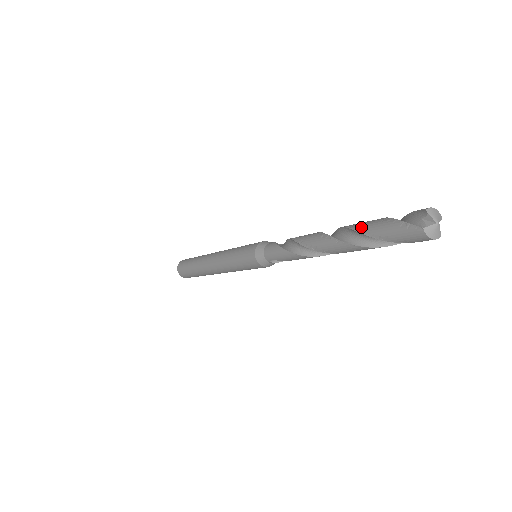
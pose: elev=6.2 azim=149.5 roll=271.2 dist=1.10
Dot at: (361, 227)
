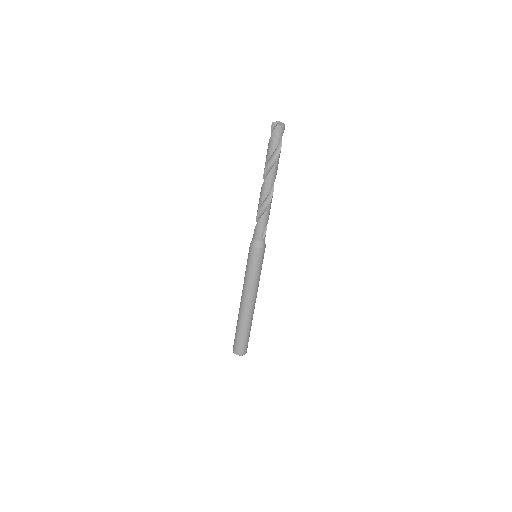
Dot at: (267, 159)
